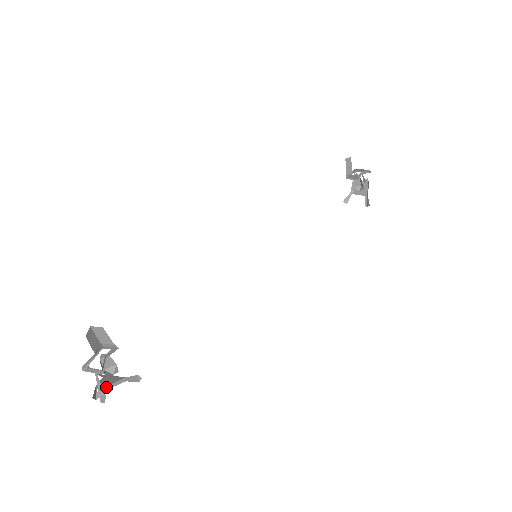
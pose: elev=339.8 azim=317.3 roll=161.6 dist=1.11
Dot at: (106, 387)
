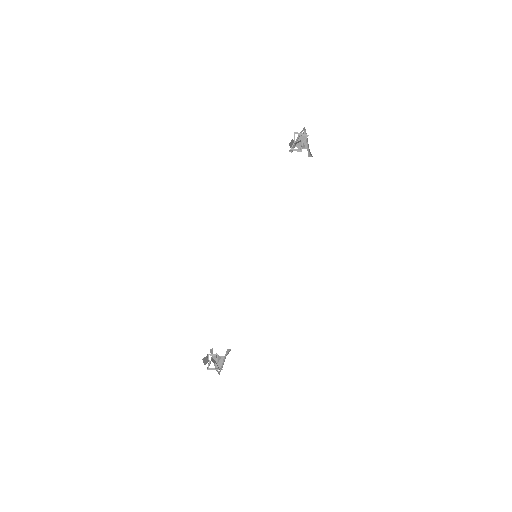
Dot at: (221, 367)
